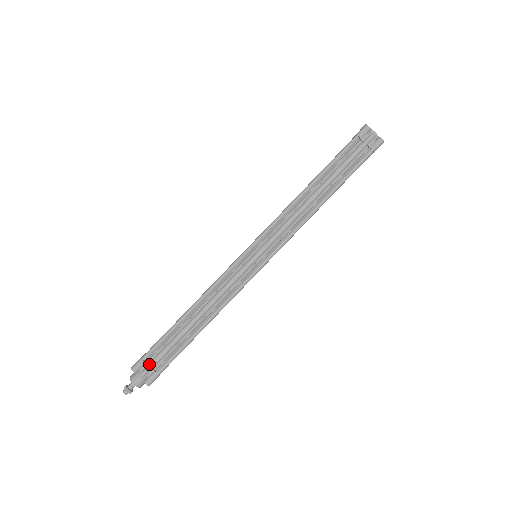
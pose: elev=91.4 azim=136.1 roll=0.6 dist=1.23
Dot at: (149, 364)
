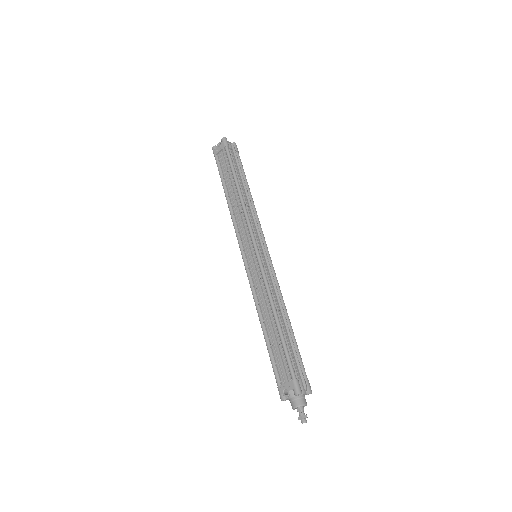
Dot at: (299, 379)
